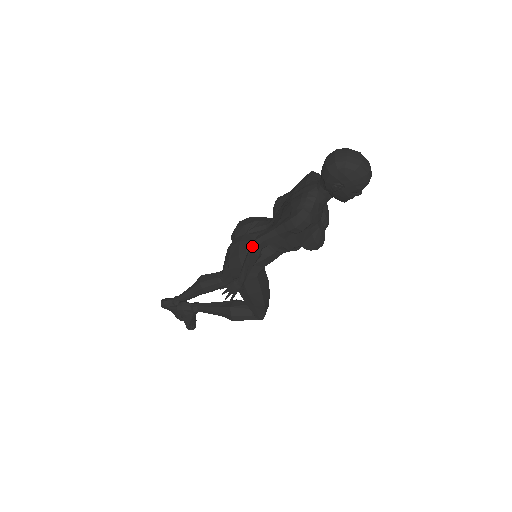
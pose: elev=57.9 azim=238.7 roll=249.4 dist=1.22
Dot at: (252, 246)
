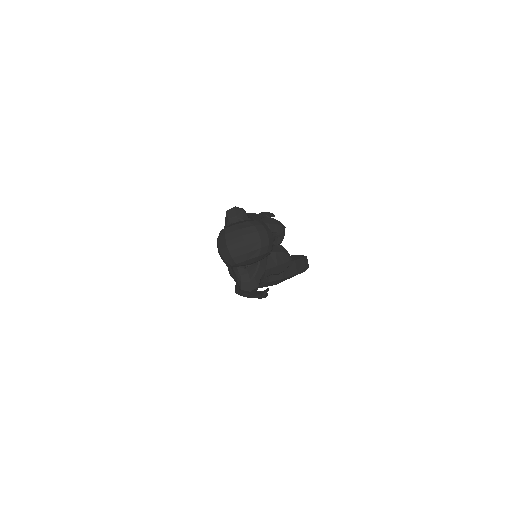
Dot at: occluded
